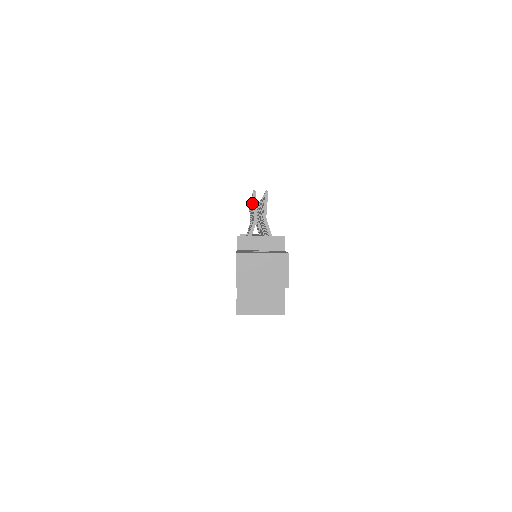
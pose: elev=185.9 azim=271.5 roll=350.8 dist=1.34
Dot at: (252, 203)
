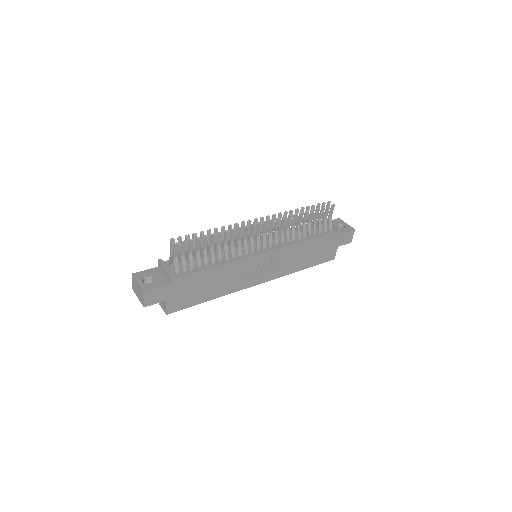
Dot at: occluded
